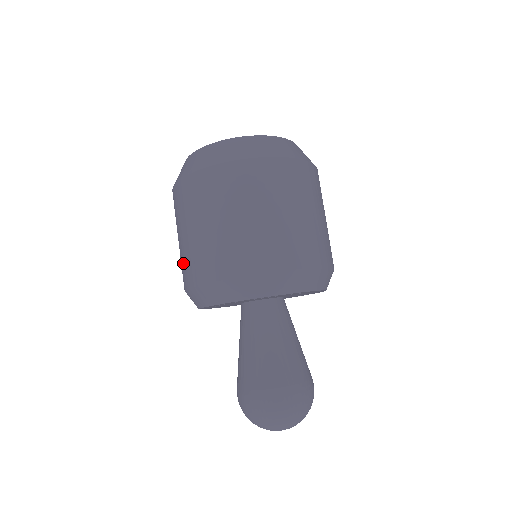
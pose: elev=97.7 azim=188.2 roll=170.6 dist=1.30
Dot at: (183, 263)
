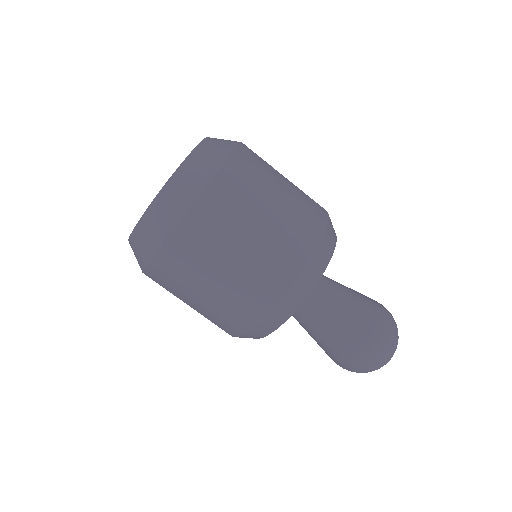
Dot at: (222, 316)
